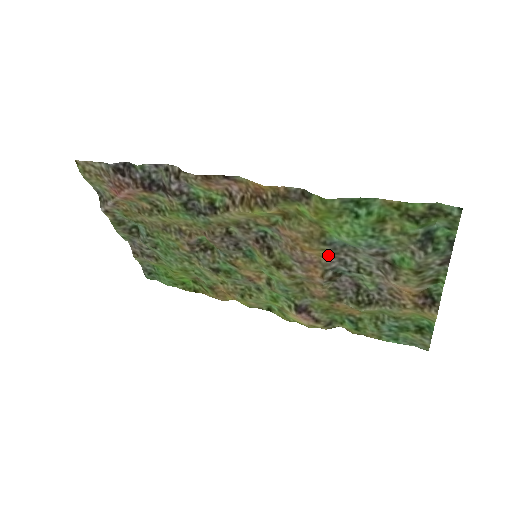
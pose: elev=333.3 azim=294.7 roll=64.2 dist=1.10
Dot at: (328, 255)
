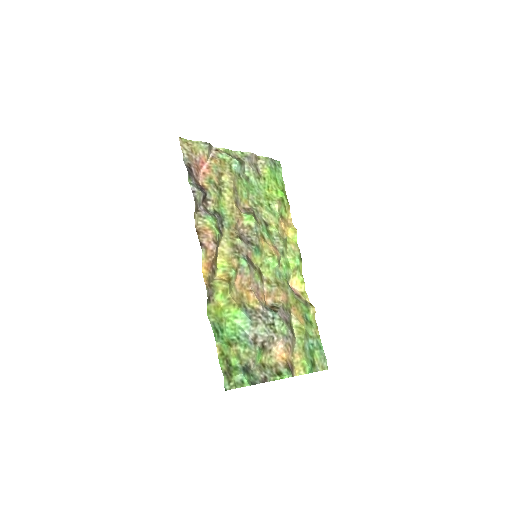
Dot at: (255, 307)
